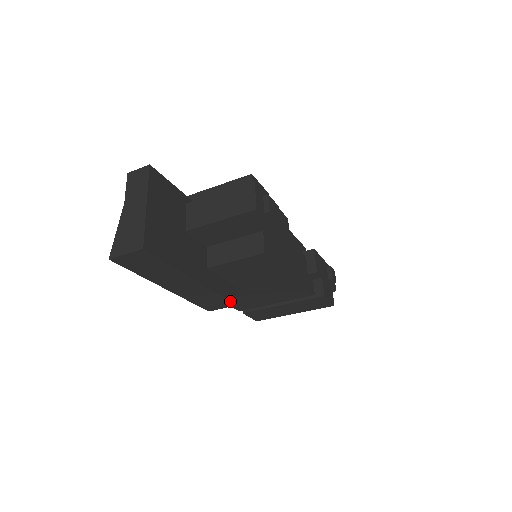
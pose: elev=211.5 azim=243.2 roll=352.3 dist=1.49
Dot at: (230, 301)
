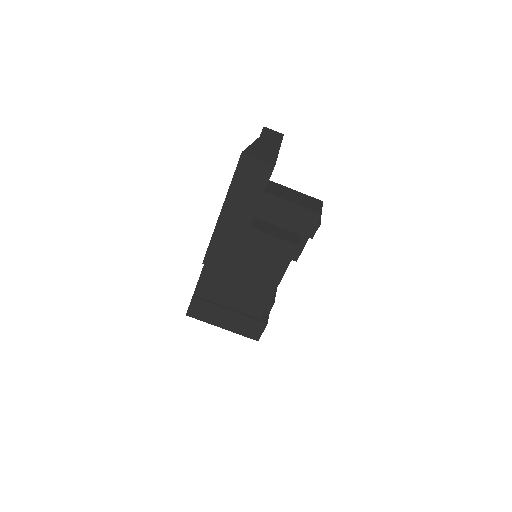
Dot at: (233, 265)
